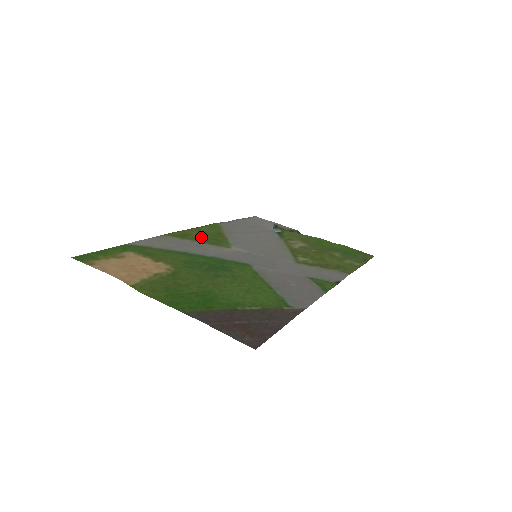
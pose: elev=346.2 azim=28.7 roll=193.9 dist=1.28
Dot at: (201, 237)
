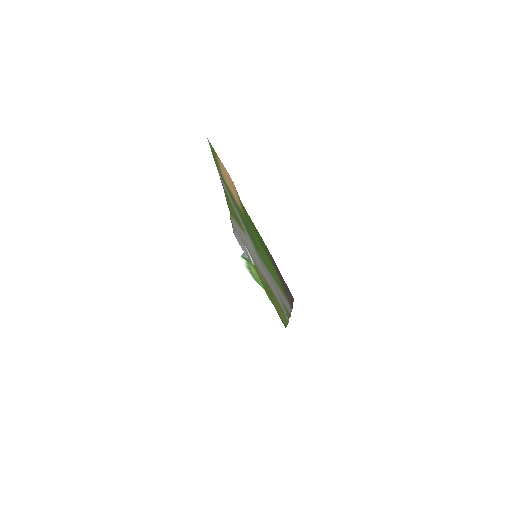
Dot at: (234, 211)
